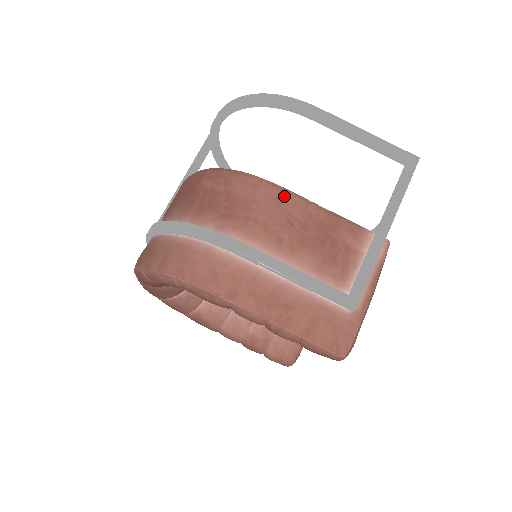
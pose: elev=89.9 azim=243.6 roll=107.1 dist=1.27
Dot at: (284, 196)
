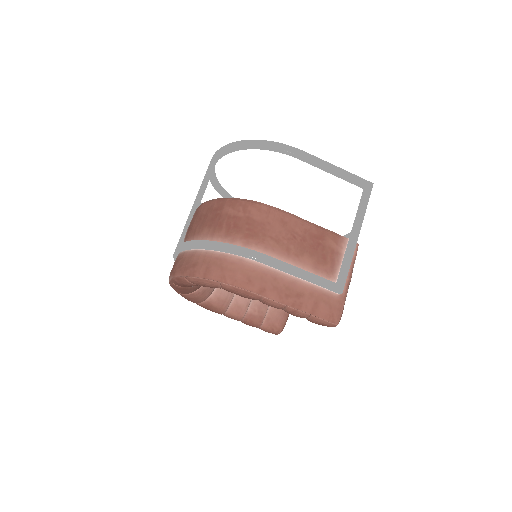
Dot at: (287, 218)
